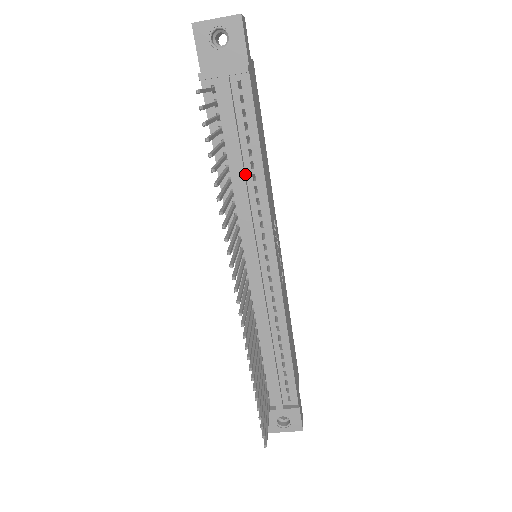
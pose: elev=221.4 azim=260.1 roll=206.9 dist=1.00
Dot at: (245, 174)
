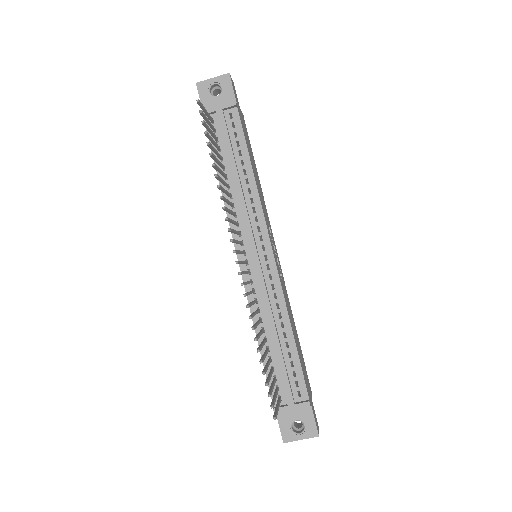
Dot at: (240, 180)
